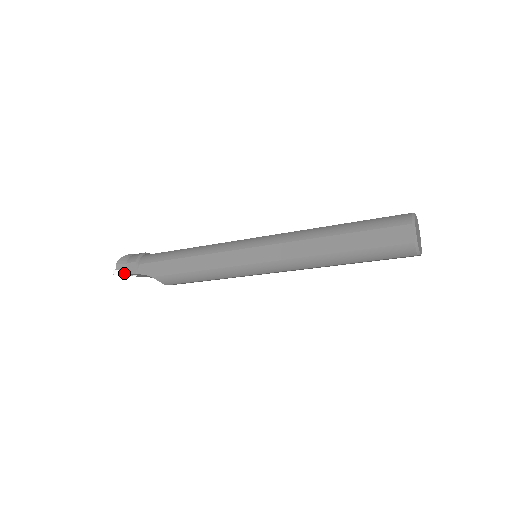
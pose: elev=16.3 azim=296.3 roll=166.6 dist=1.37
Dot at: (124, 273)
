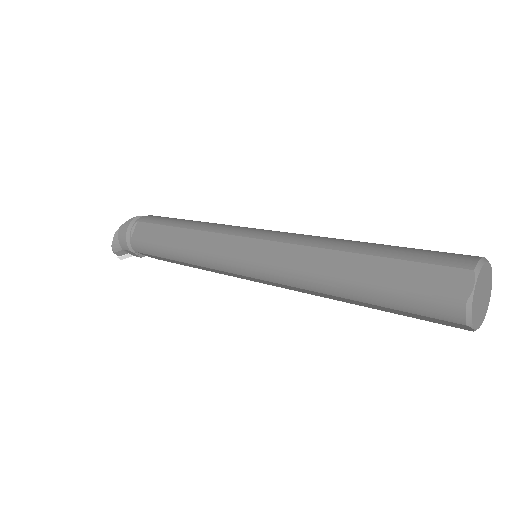
Dot at: (129, 256)
